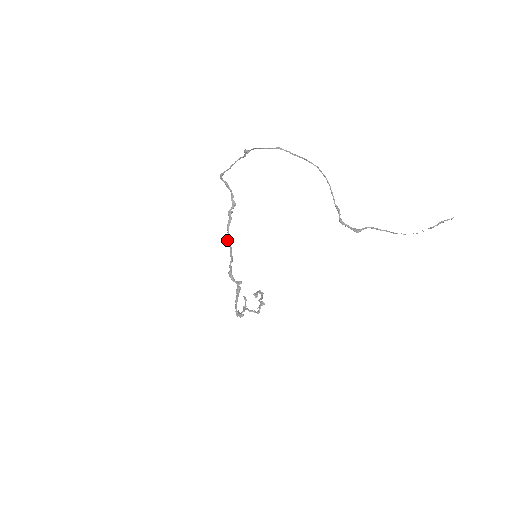
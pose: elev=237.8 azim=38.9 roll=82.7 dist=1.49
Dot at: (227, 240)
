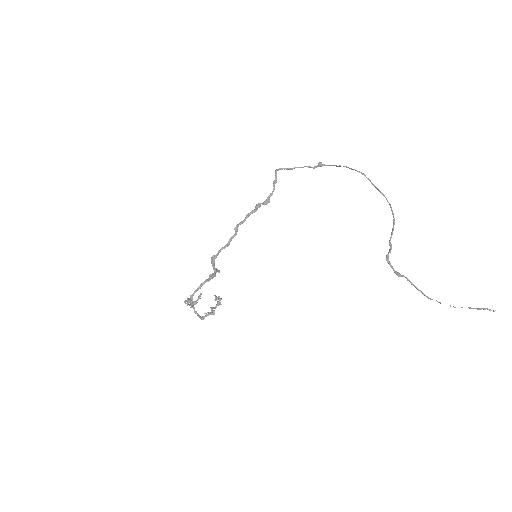
Dot at: (239, 224)
